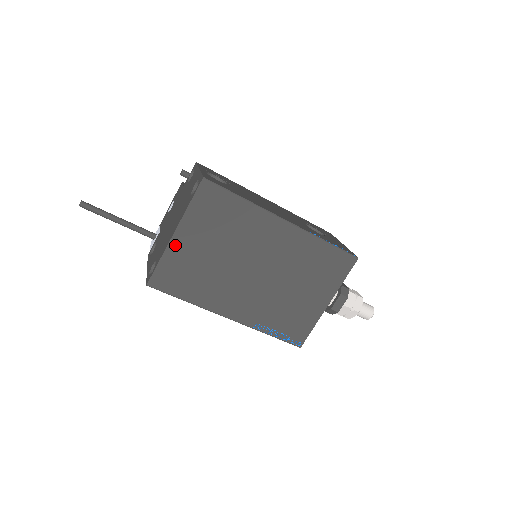
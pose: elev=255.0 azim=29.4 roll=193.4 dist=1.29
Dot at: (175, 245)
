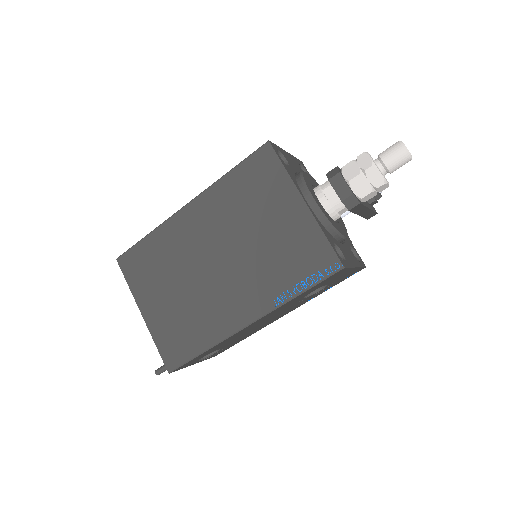
Dot at: (151, 321)
